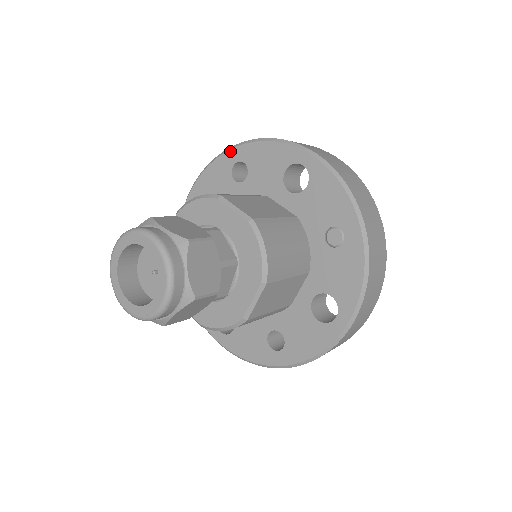
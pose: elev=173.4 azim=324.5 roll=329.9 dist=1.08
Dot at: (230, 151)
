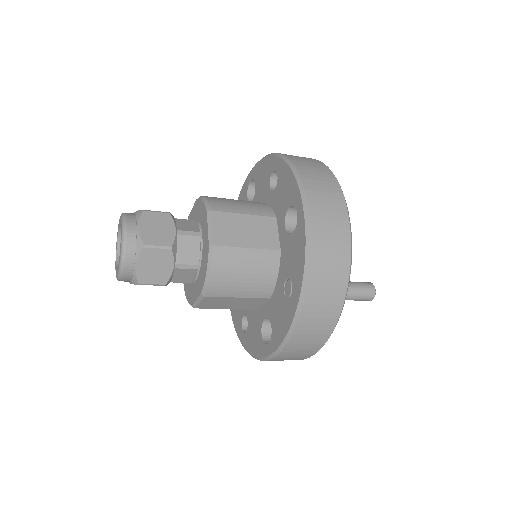
Dot at: (276, 157)
